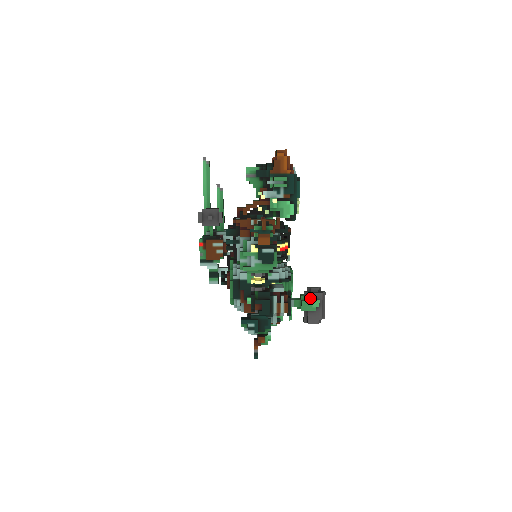
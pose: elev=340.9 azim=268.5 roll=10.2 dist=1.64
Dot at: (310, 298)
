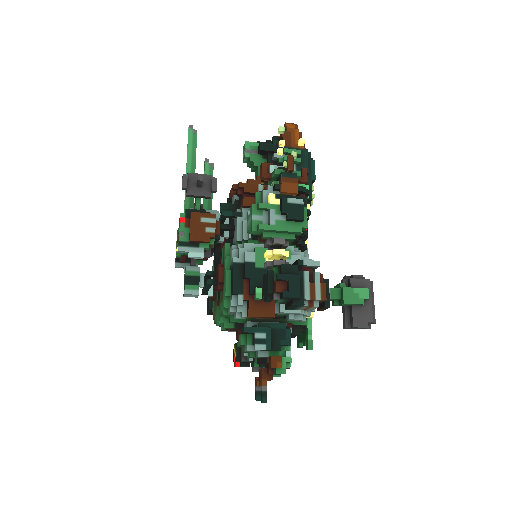
Dot at: (353, 286)
